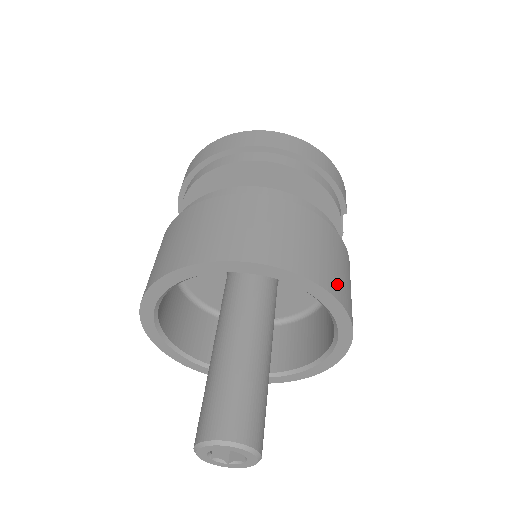
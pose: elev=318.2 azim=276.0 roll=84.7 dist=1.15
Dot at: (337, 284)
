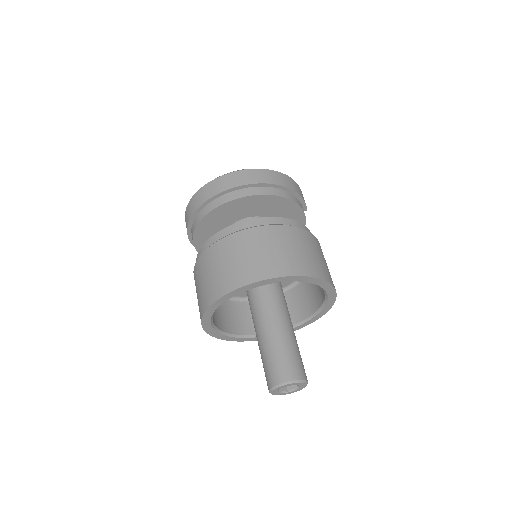
Dot at: (325, 272)
